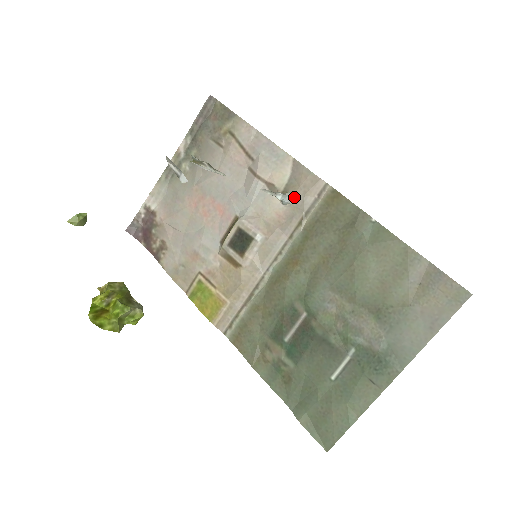
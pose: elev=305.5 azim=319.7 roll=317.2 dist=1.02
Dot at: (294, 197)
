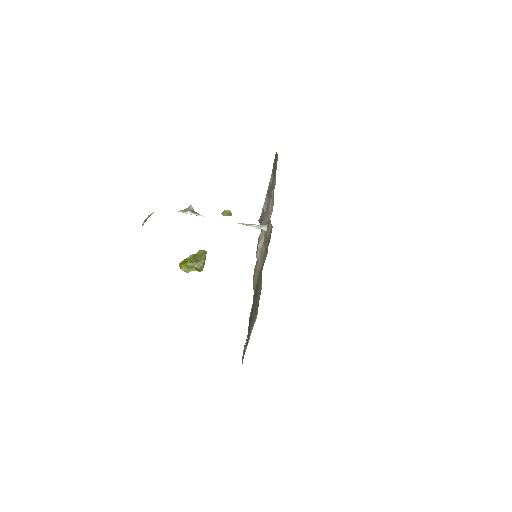
Dot at: (267, 228)
